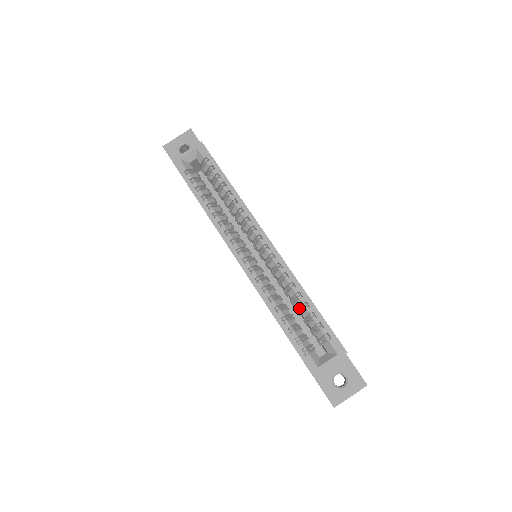
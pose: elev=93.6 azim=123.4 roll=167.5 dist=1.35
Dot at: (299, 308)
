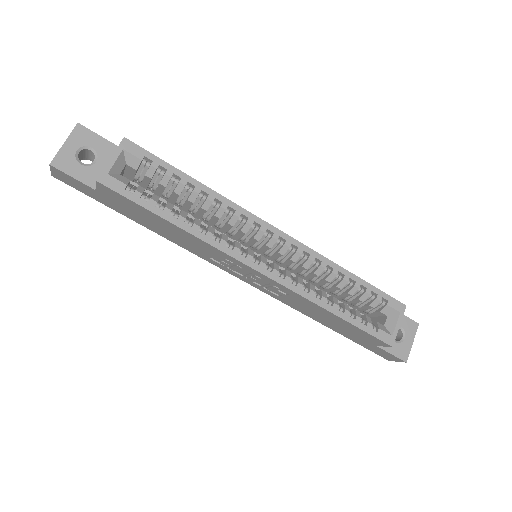
Dot at: (339, 288)
